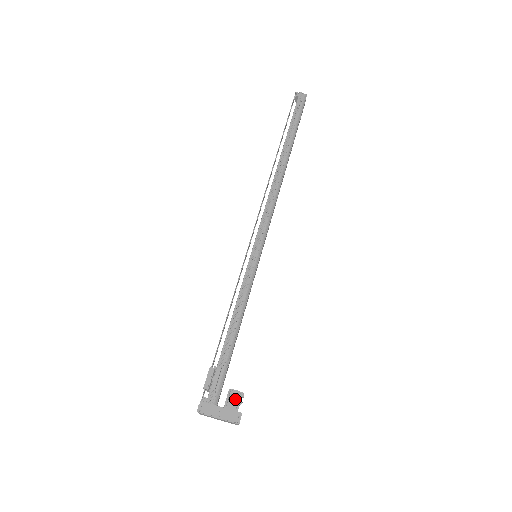
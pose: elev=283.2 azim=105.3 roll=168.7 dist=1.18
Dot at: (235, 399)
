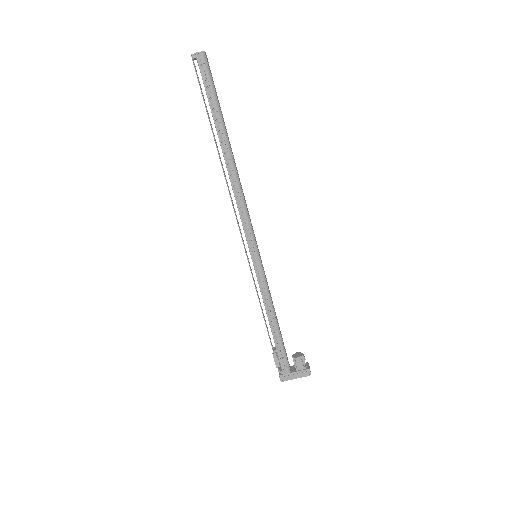
Dot at: (300, 363)
